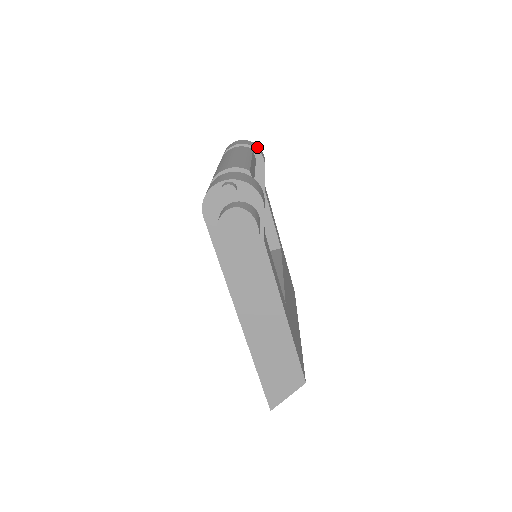
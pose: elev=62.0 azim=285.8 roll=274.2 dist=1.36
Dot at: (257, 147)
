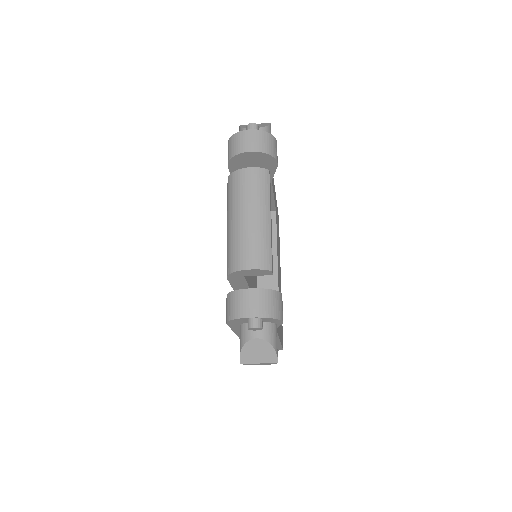
Dot at: (272, 146)
